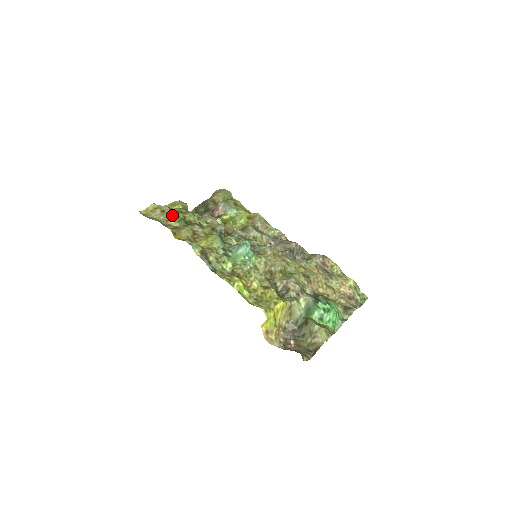
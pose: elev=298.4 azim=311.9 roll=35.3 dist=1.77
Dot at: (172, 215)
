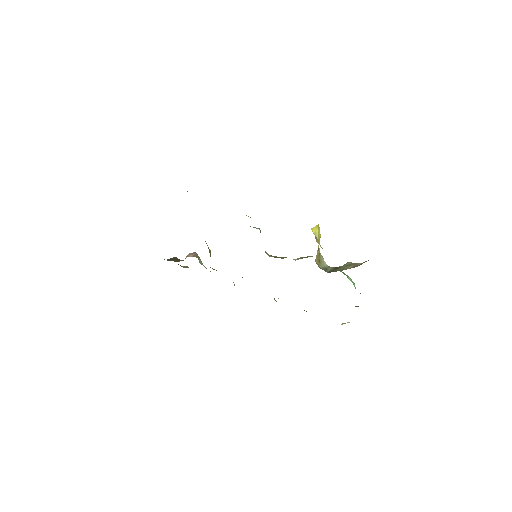
Dot at: occluded
